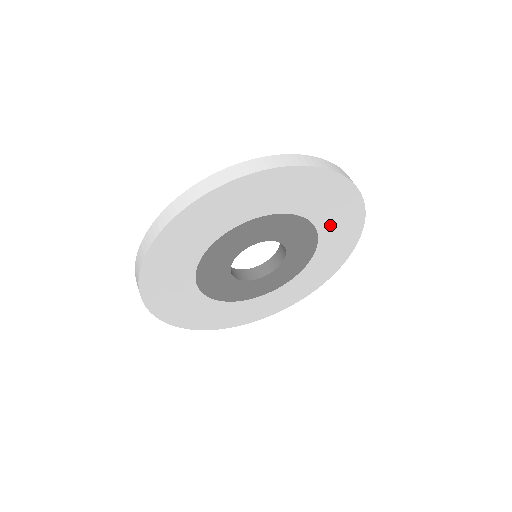
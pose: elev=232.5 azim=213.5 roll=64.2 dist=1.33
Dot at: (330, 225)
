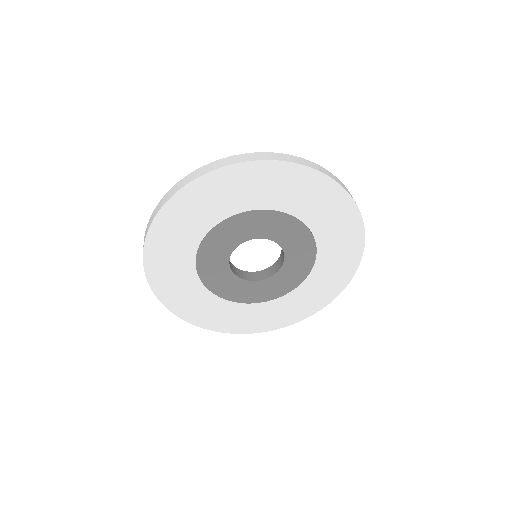
Dot at: (326, 231)
